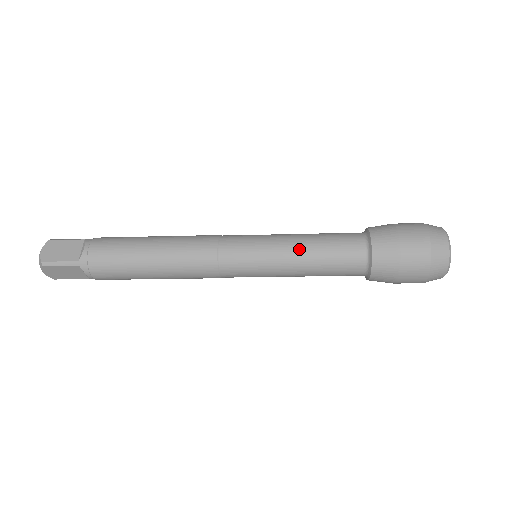
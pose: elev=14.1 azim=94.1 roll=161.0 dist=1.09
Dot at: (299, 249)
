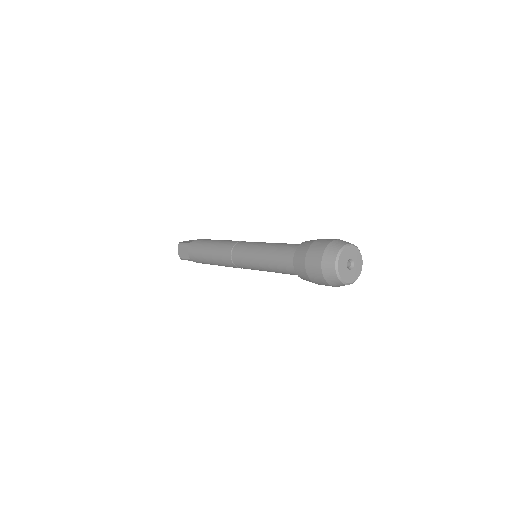
Dot at: (264, 265)
